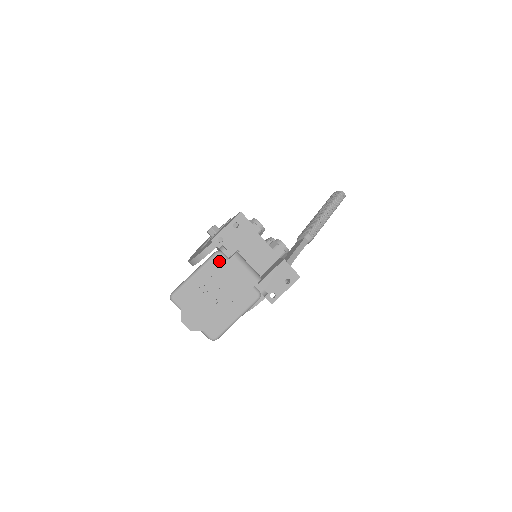
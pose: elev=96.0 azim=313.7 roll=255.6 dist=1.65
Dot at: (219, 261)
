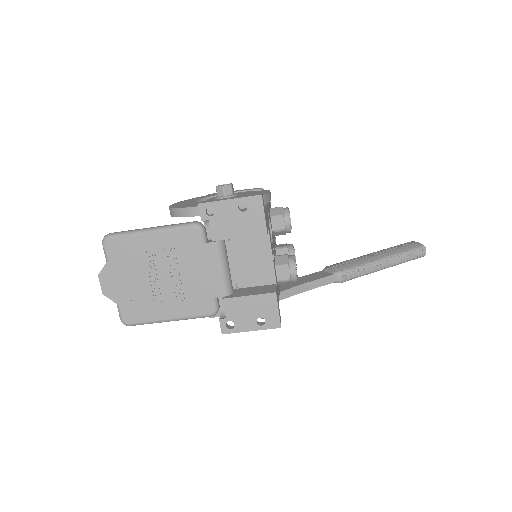
Dot at: (192, 237)
